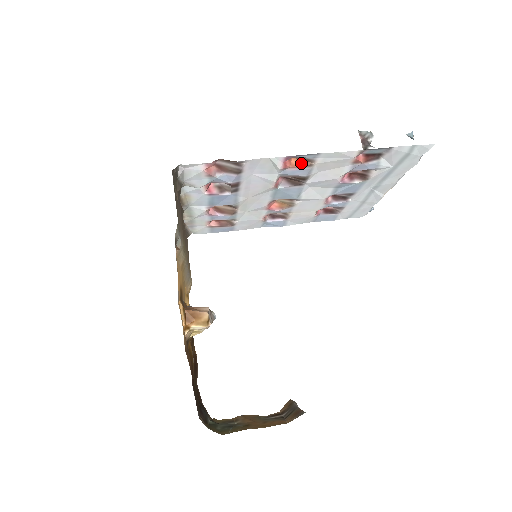
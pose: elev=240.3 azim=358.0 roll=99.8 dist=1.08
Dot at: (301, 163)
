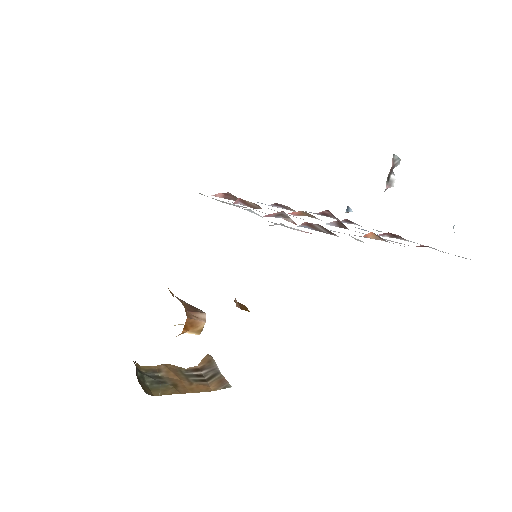
Dot at: (374, 237)
